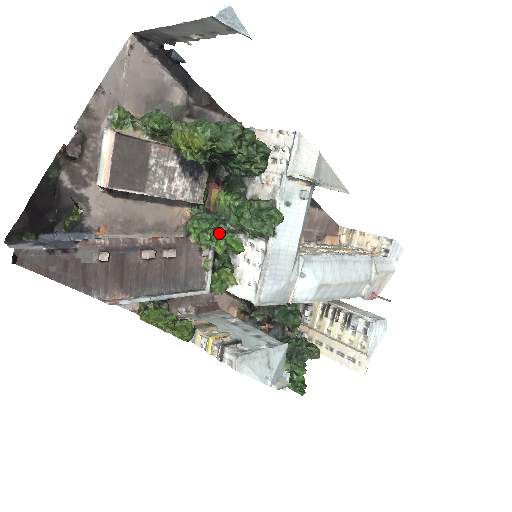
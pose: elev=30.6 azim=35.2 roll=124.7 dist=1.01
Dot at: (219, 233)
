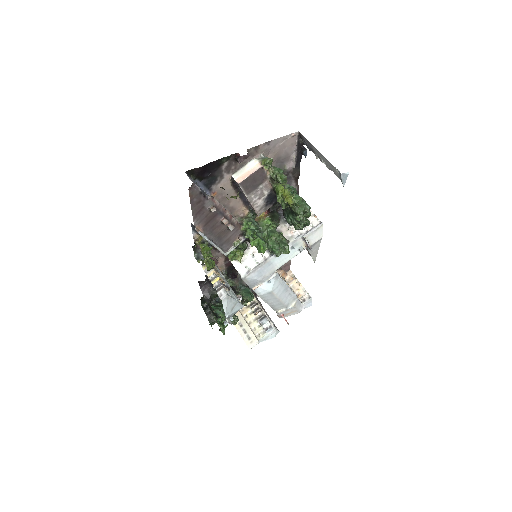
Dot at: (258, 237)
